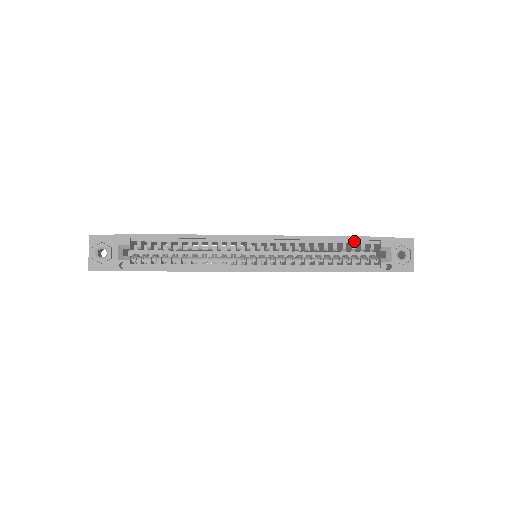
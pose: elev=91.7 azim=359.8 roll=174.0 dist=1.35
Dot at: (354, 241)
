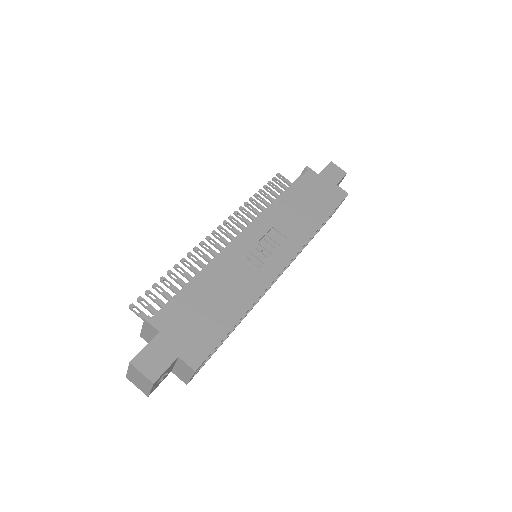
Dot at: (328, 213)
